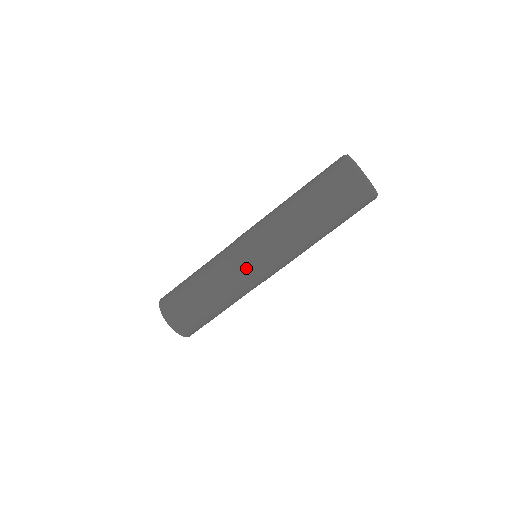
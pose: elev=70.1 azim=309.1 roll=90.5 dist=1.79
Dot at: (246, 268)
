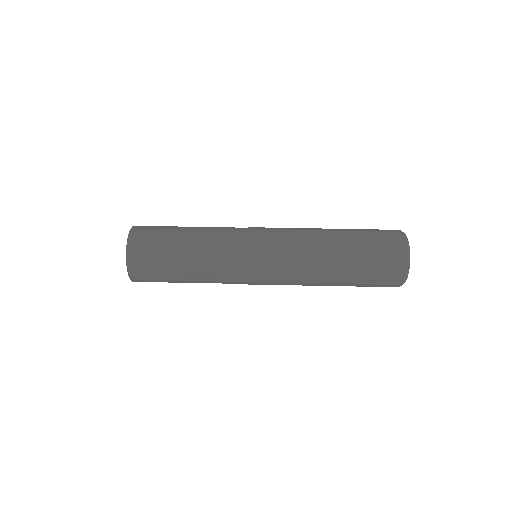
Dot at: (245, 246)
